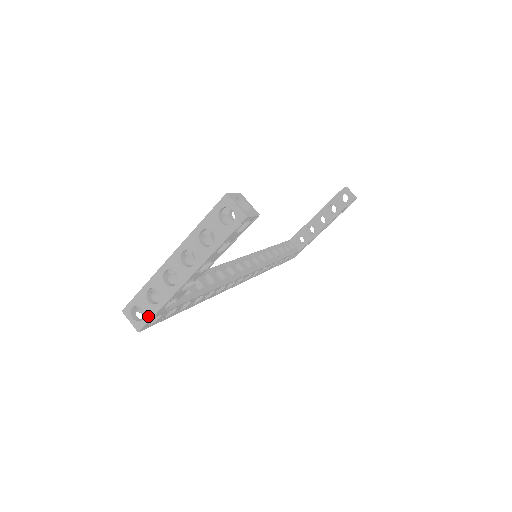
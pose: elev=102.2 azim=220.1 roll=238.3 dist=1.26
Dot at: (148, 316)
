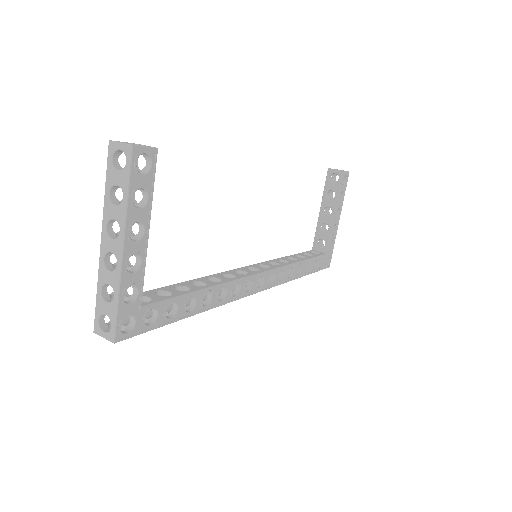
Dot at: (113, 318)
